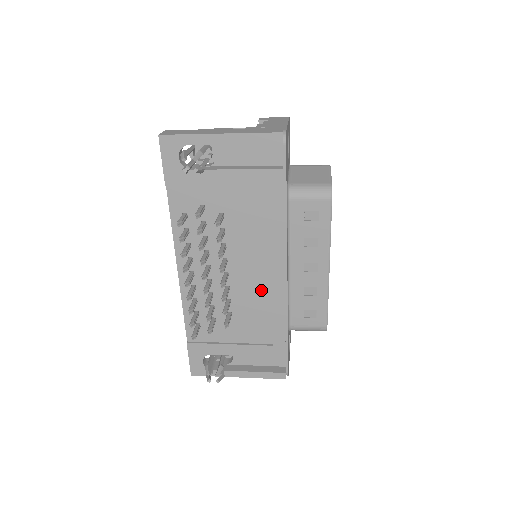
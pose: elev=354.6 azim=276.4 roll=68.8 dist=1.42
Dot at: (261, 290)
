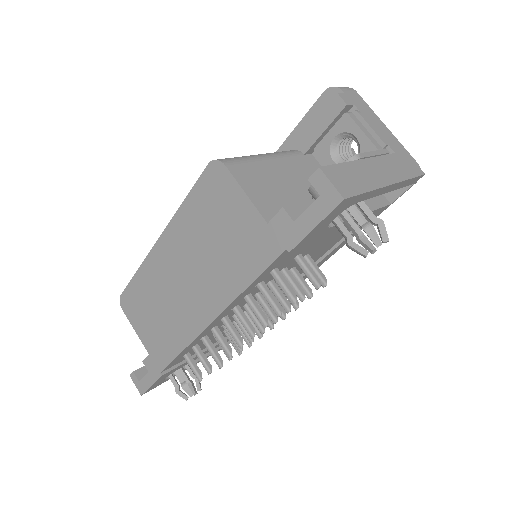
Dot at: occluded
